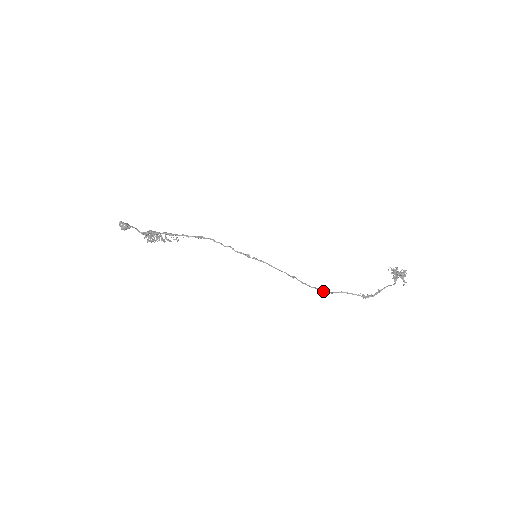
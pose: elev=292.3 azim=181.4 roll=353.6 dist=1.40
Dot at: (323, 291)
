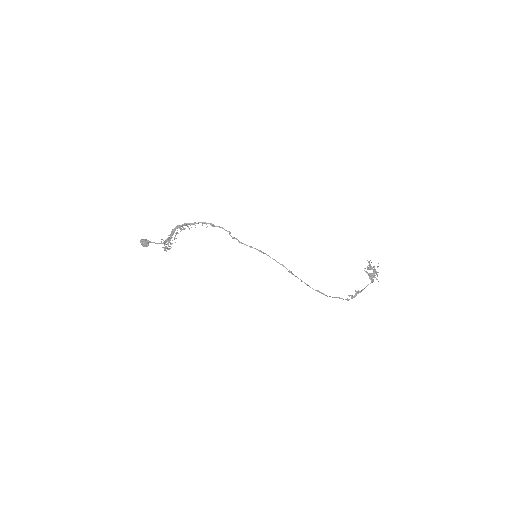
Dot at: (317, 290)
